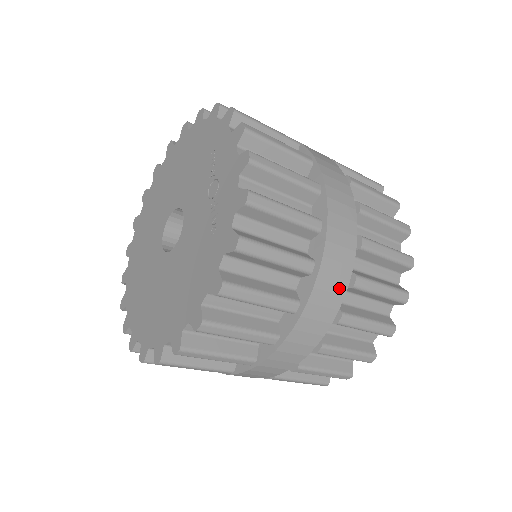
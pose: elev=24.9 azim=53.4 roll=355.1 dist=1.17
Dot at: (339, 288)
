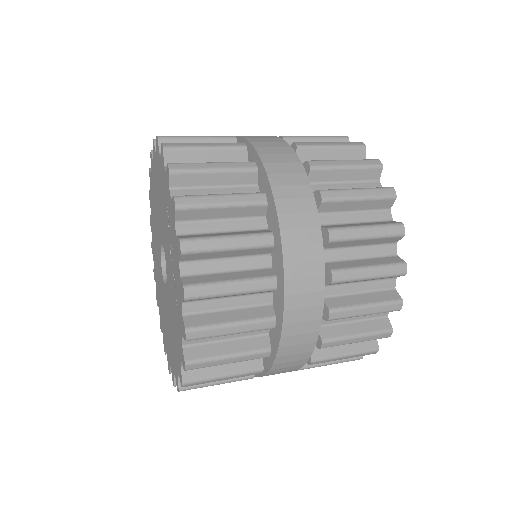
Dot at: (311, 327)
